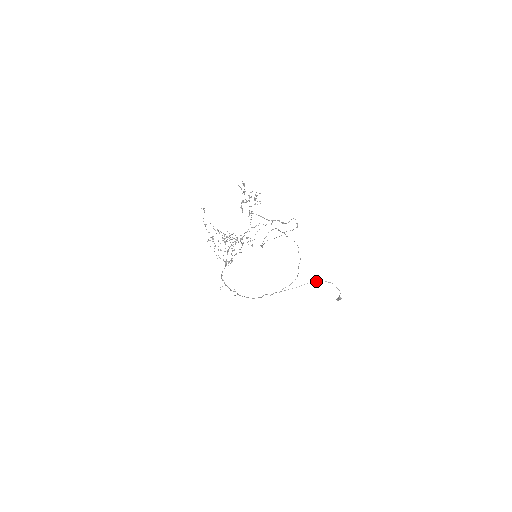
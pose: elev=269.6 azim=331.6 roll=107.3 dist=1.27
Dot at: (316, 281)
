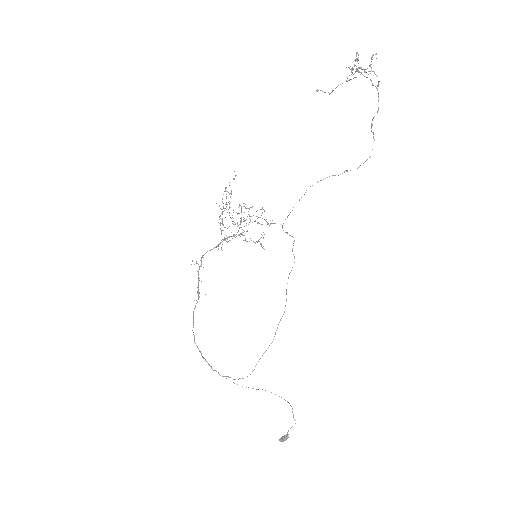
Dot at: occluded
